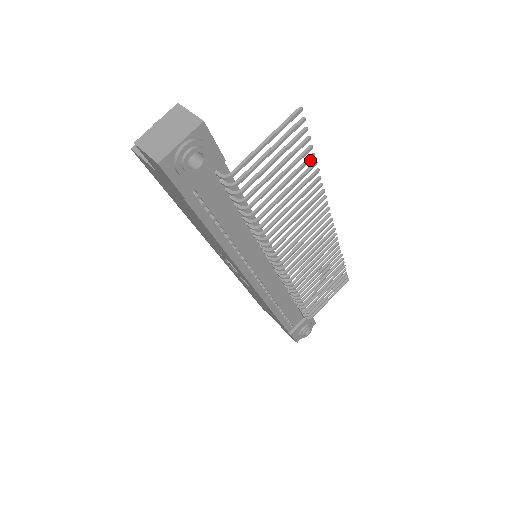
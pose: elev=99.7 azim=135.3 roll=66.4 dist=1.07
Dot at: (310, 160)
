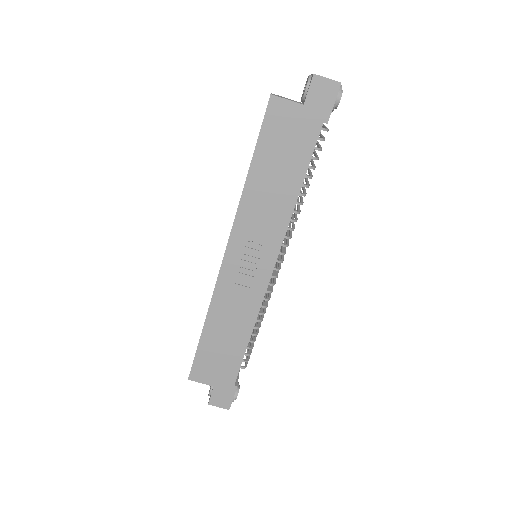
Dot at: occluded
